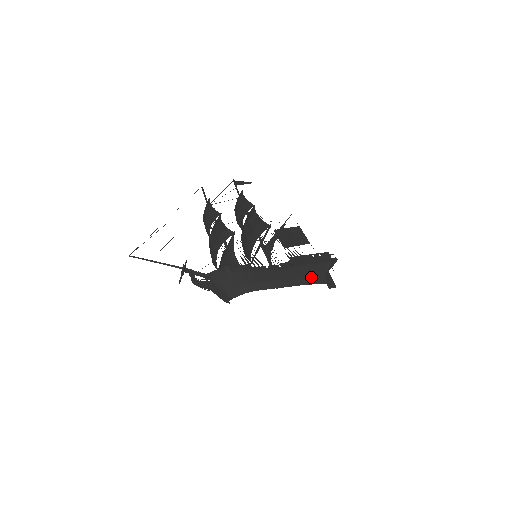
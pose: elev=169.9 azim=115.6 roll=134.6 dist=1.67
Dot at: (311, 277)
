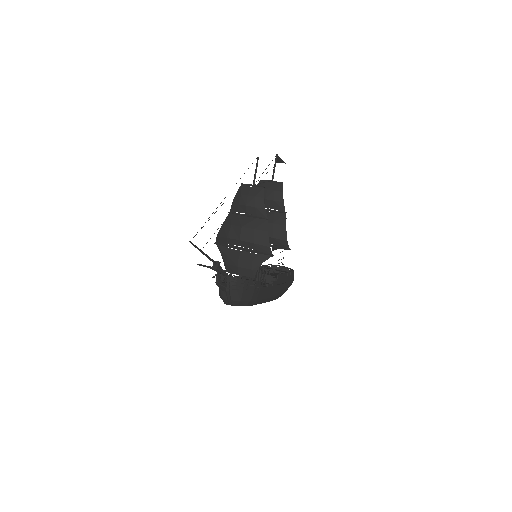
Dot at: (279, 295)
